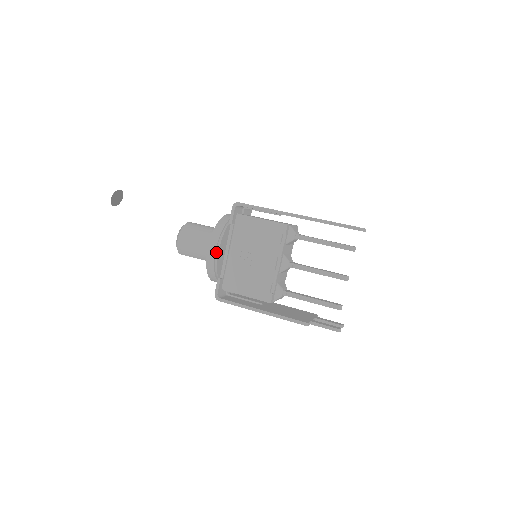
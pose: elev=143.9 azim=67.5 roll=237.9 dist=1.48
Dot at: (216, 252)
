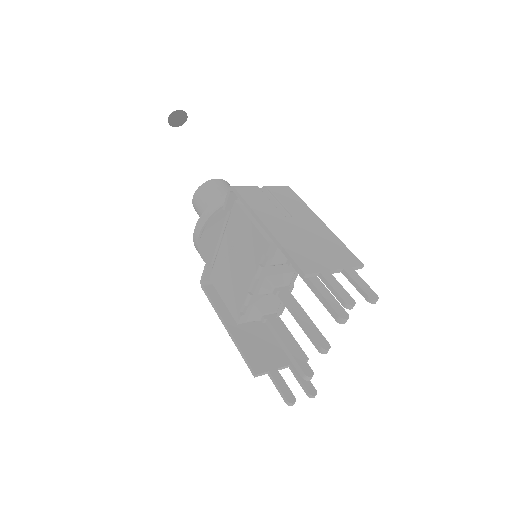
Dot at: (200, 238)
